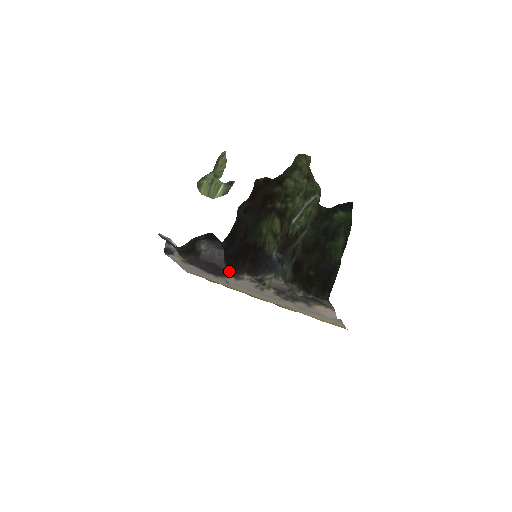
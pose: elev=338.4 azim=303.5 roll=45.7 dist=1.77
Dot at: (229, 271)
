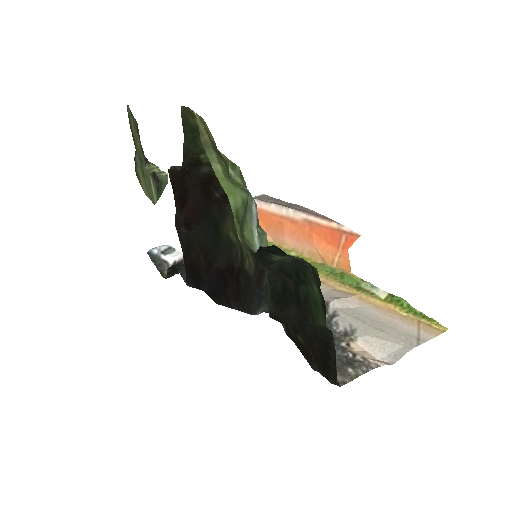
Dot at: occluded
